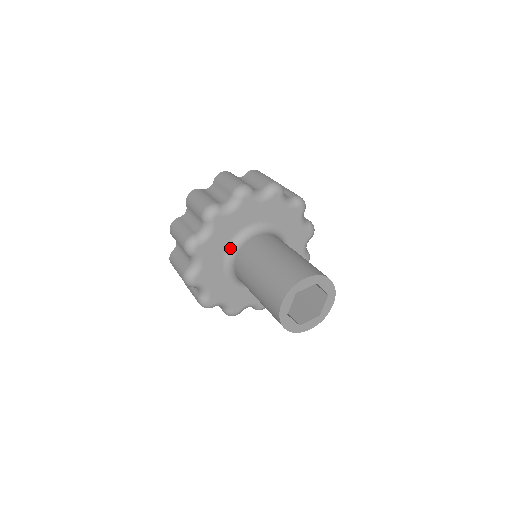
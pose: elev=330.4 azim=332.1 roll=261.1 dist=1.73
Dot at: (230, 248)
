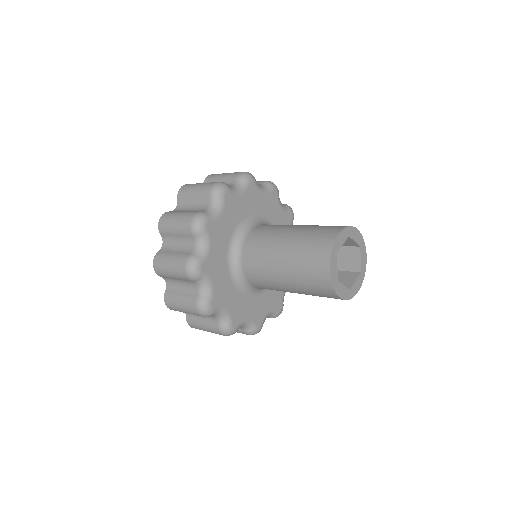
Dot at: (231, 255)
